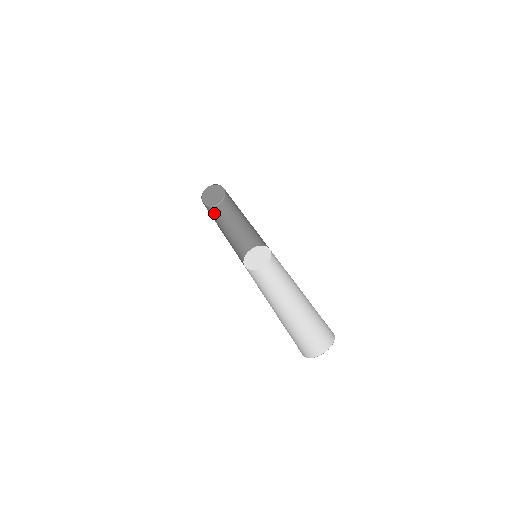
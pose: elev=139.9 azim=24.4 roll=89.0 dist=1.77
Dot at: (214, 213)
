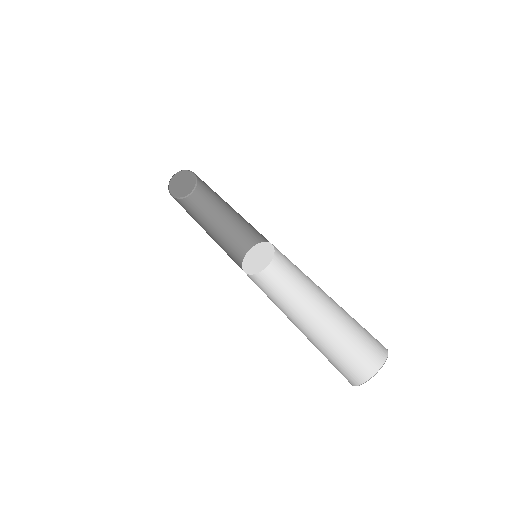
Dot at: (194, 205)
